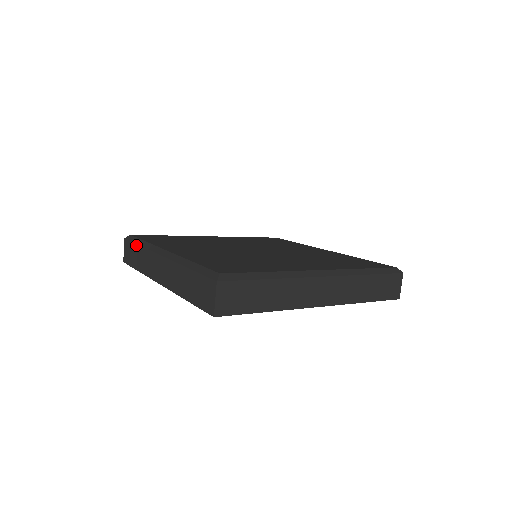
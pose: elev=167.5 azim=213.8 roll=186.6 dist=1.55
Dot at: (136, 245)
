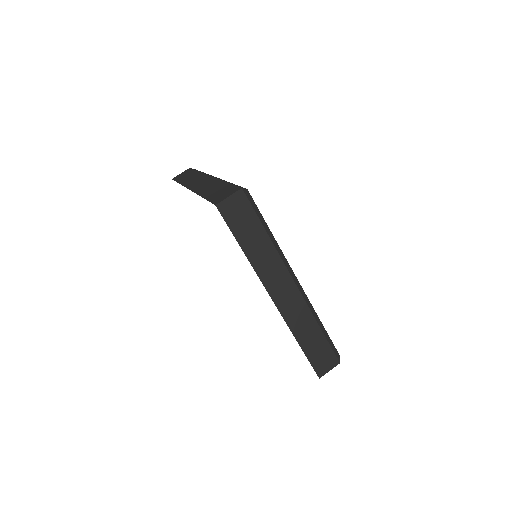
Dot at: (195, 171)
